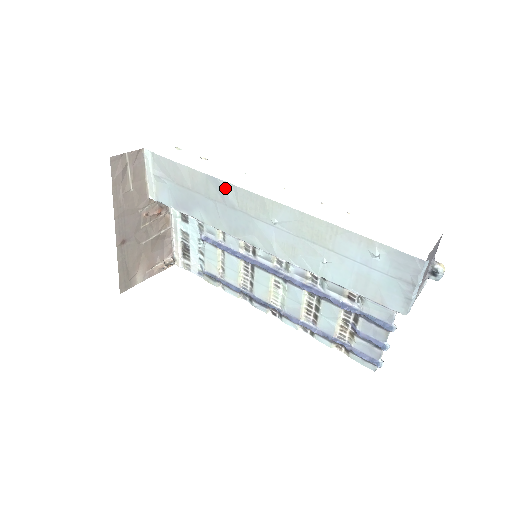
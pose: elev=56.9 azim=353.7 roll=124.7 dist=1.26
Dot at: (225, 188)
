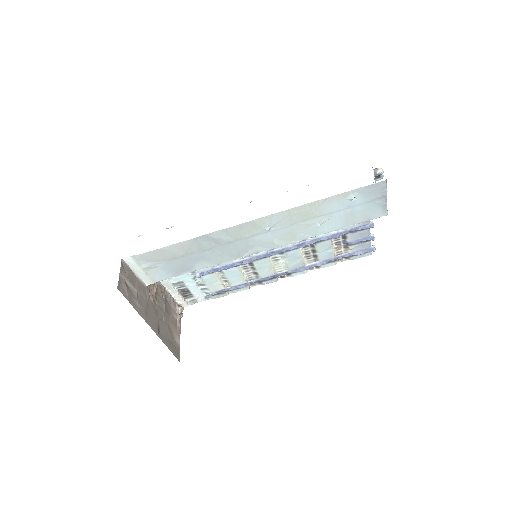
Dot at: (216, 236)
